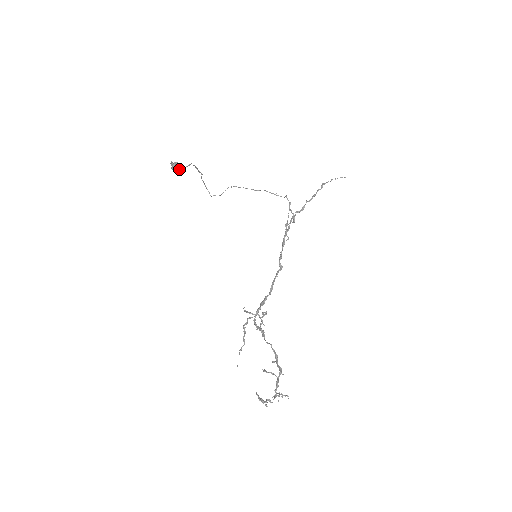
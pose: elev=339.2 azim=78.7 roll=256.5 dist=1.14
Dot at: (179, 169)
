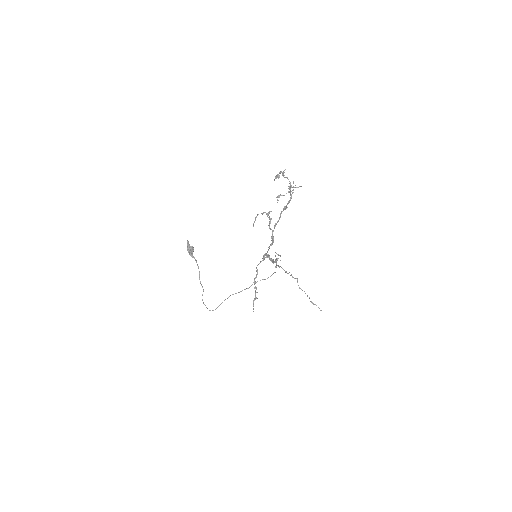
Dot at: (192, 247)
